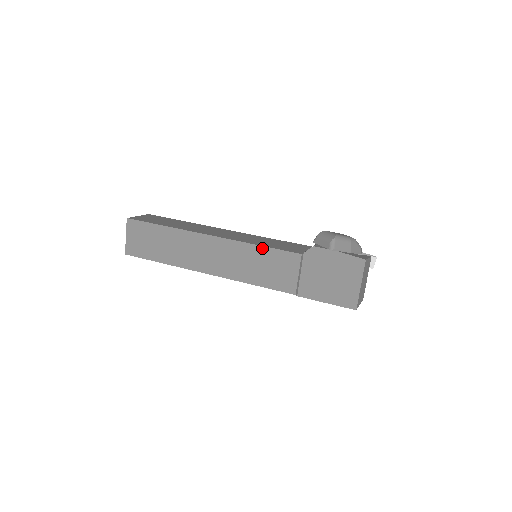
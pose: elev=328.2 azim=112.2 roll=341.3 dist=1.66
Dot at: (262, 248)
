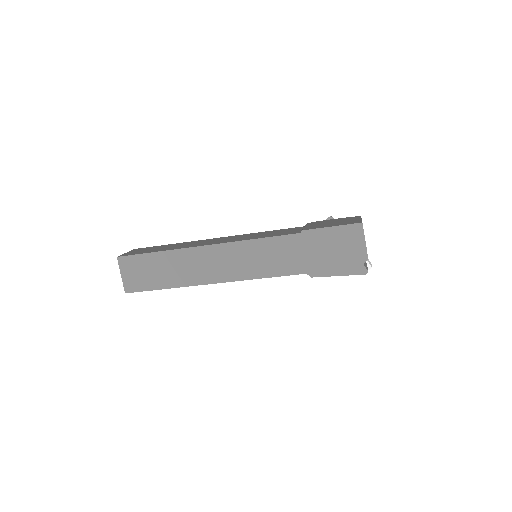
Dot at: (267, 231)
